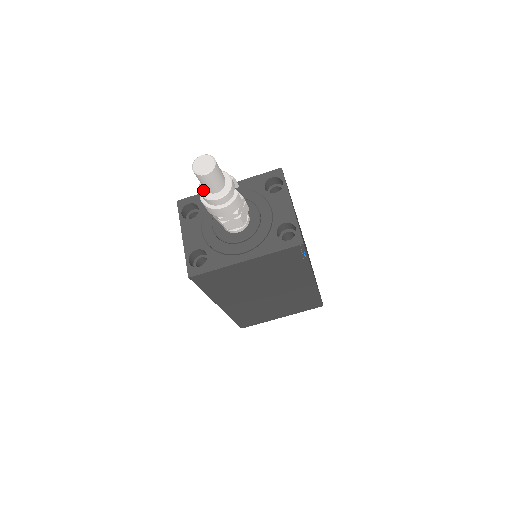
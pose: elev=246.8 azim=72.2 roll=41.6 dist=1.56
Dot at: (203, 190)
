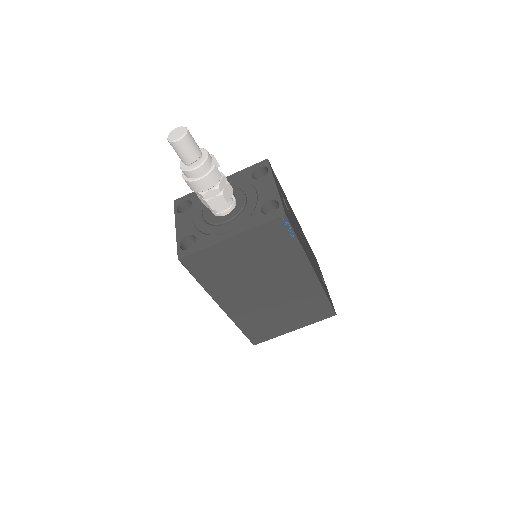
Dot at: (182, 165)
